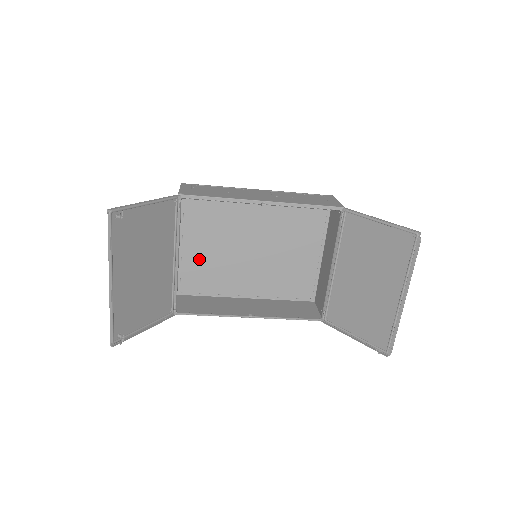
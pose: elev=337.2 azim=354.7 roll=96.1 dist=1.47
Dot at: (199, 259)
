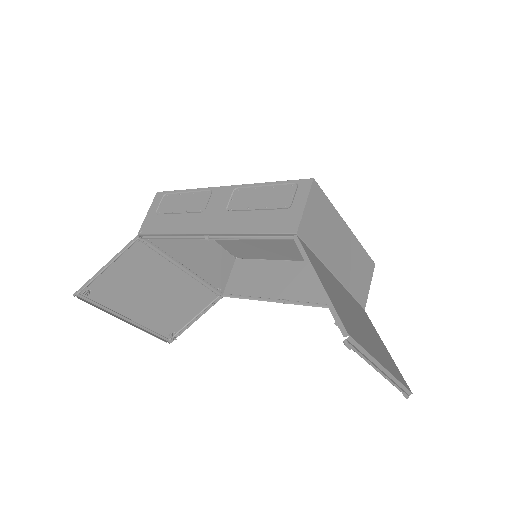
Dot at: occluded
